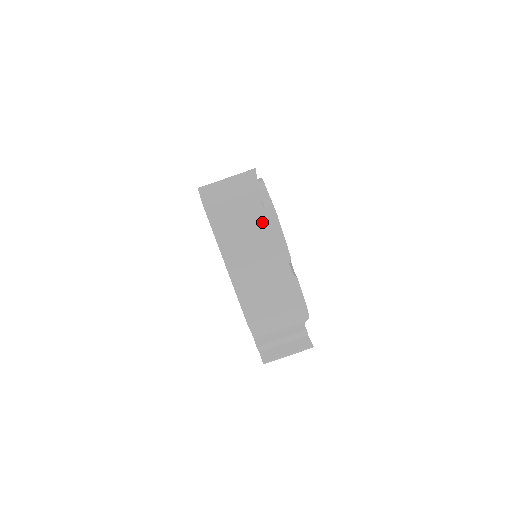
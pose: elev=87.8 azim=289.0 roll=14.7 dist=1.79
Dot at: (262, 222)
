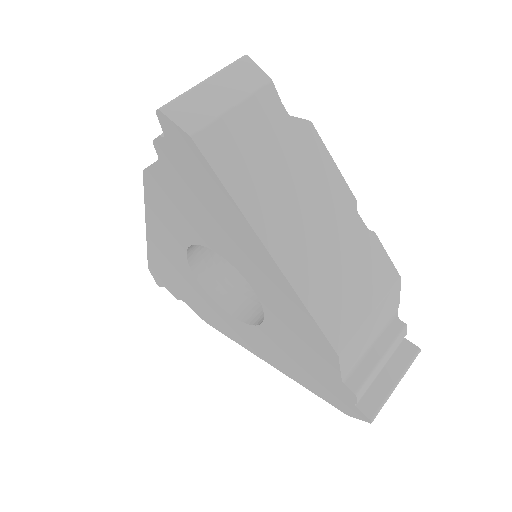
Dot at: (296, 145)
